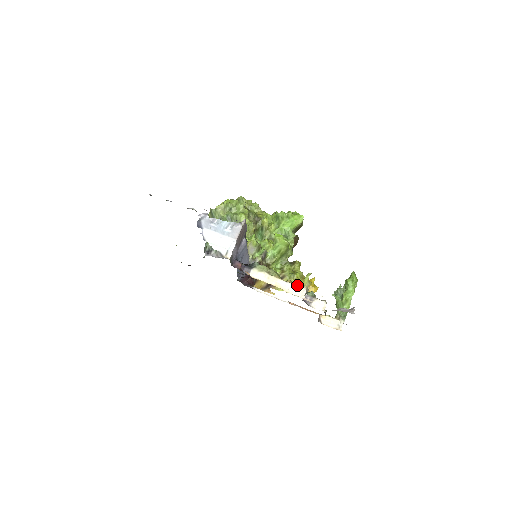
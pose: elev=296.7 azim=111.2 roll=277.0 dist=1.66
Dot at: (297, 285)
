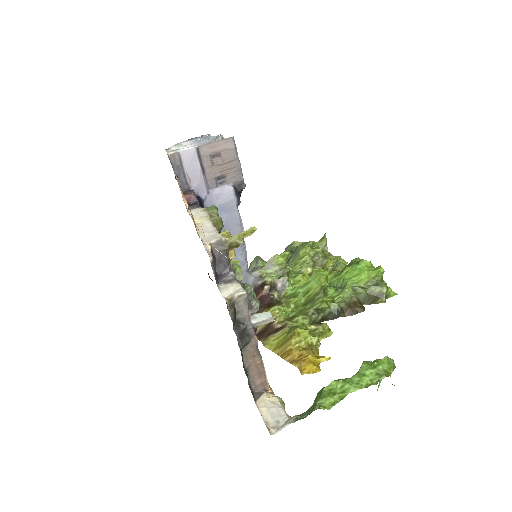
Dot at: occluded
